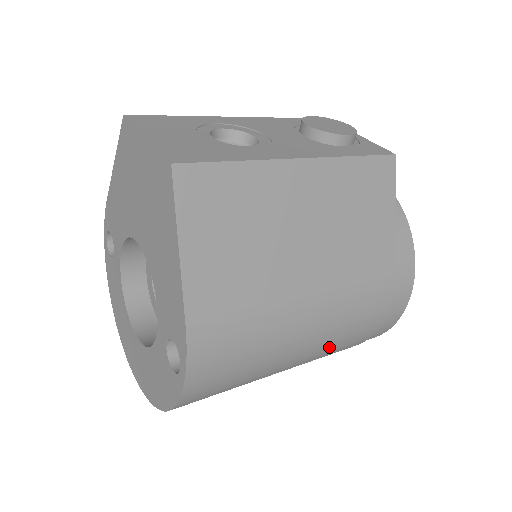
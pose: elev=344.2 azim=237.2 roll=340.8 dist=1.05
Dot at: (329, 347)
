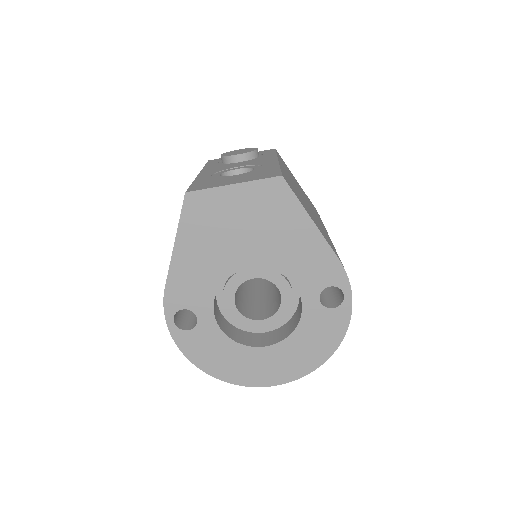
Dot at: occluded
